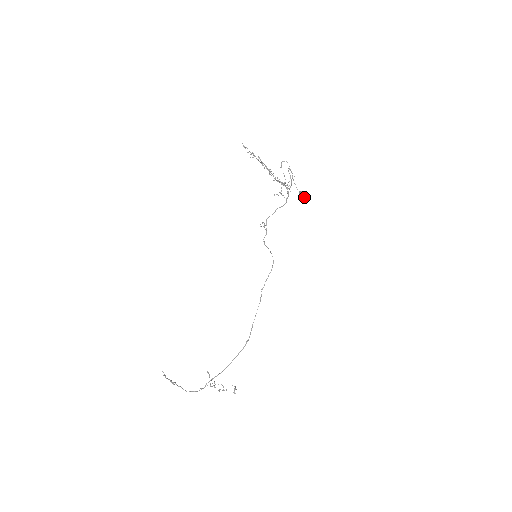
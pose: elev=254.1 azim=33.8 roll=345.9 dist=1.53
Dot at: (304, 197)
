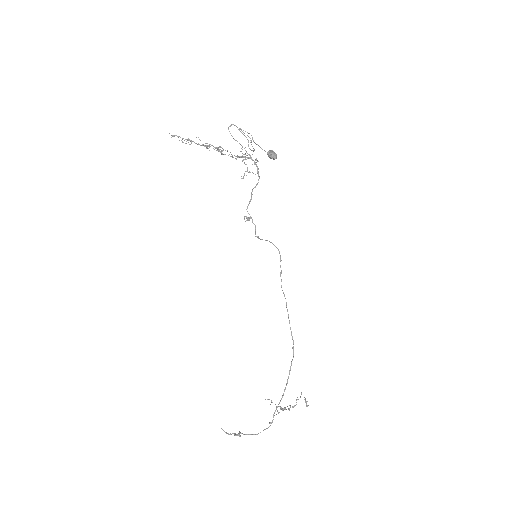
Dot at: (276, 156)
